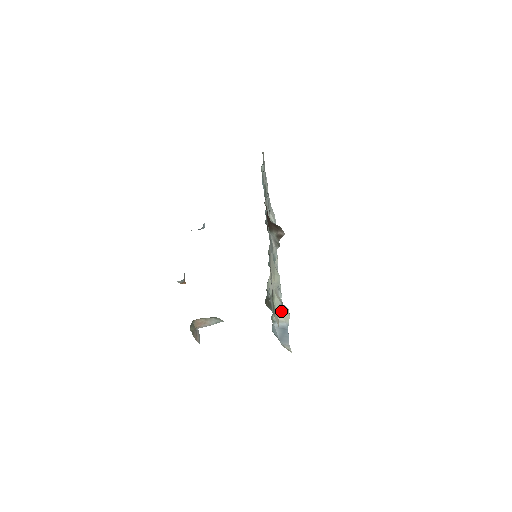
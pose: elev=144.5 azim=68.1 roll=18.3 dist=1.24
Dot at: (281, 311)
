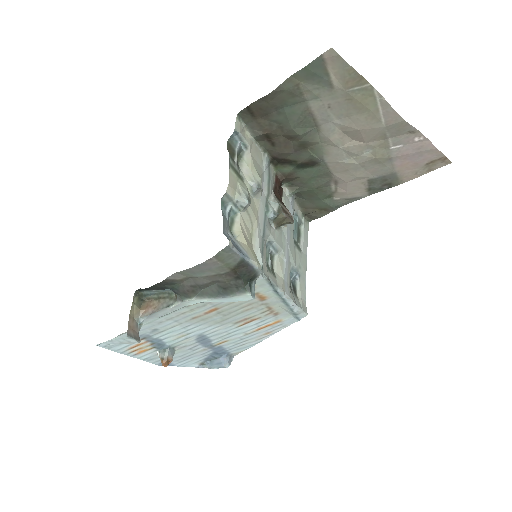
Dot at: (248, 246)
